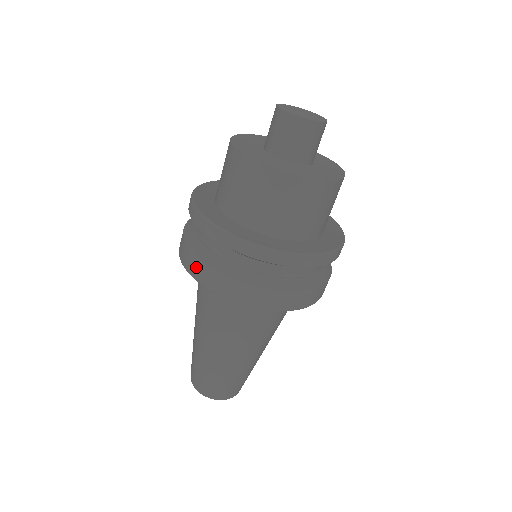
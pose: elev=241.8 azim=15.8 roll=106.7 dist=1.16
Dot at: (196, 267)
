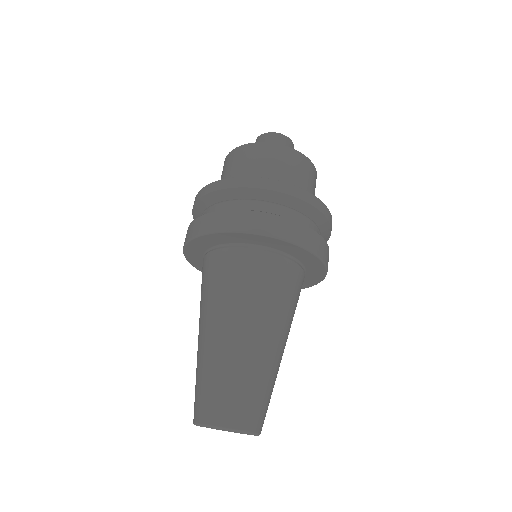
Dot at: (196, 226)
